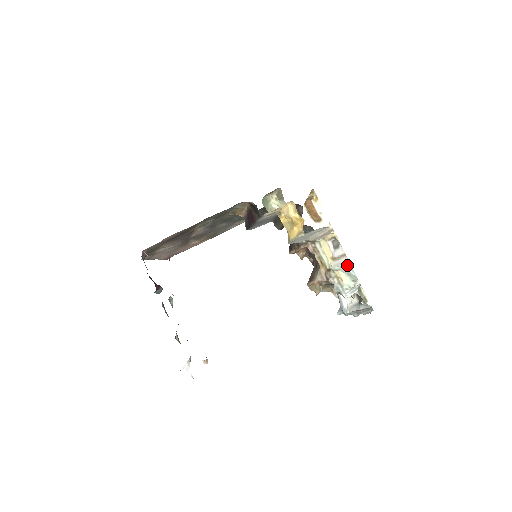
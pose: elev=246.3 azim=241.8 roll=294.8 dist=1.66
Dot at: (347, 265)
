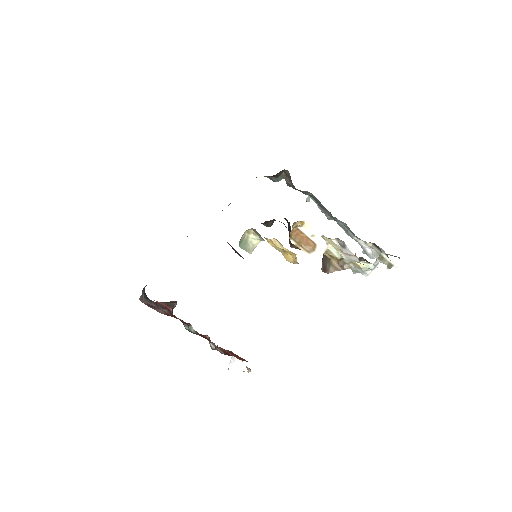
Dot at: occluded
